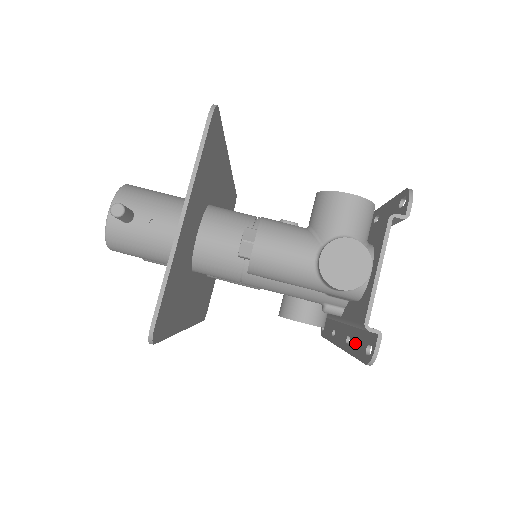
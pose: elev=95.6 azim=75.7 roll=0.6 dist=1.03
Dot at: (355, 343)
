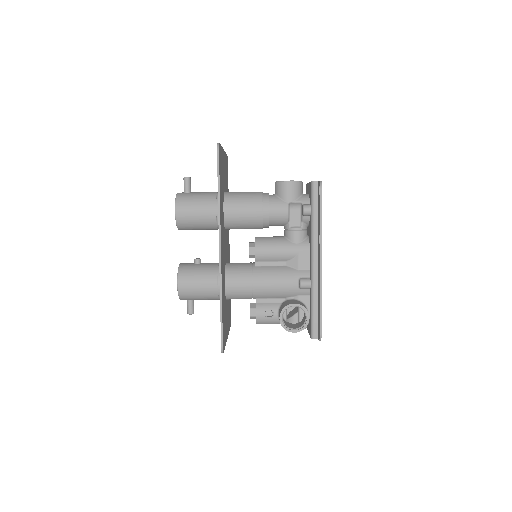
Dot at: occluded
